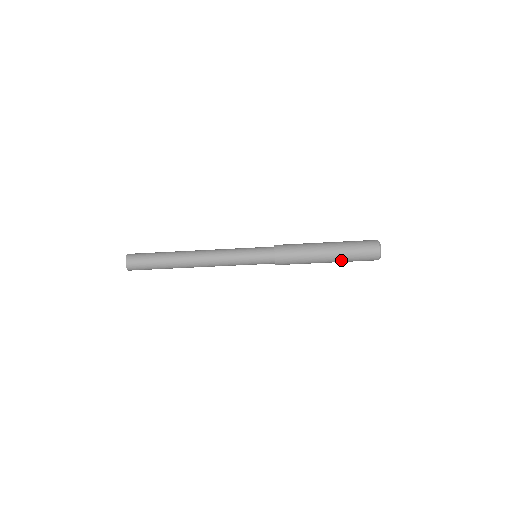
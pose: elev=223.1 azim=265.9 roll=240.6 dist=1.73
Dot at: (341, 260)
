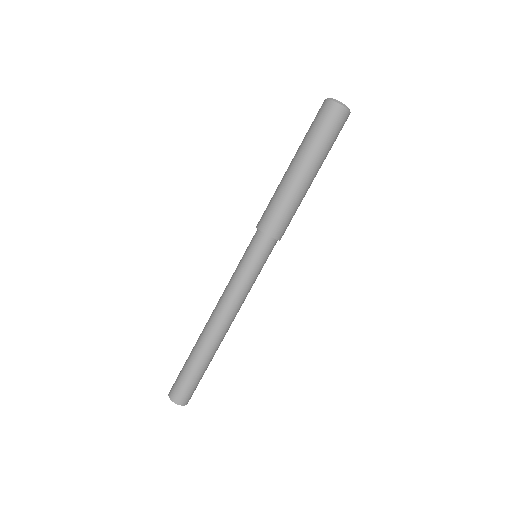
Dot at: (314, 154)
